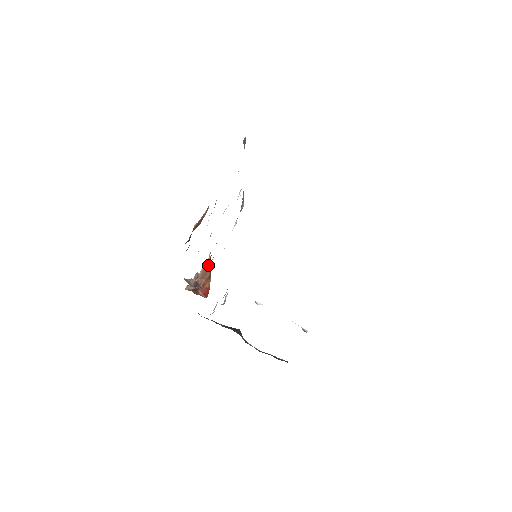
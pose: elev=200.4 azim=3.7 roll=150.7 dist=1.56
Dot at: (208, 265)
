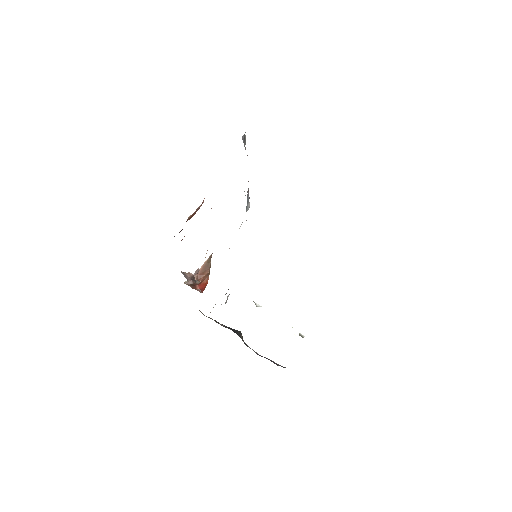
Dot at: (209, 262)
